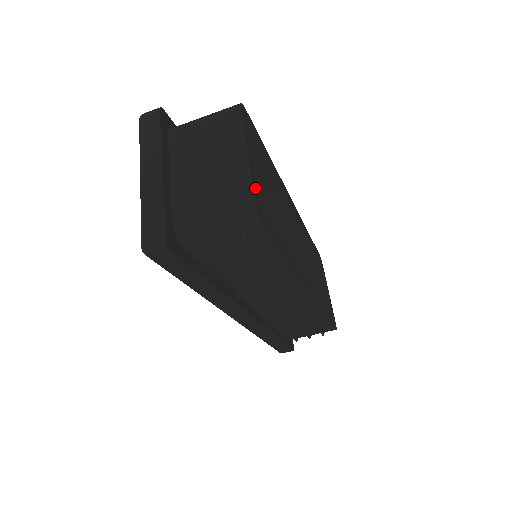
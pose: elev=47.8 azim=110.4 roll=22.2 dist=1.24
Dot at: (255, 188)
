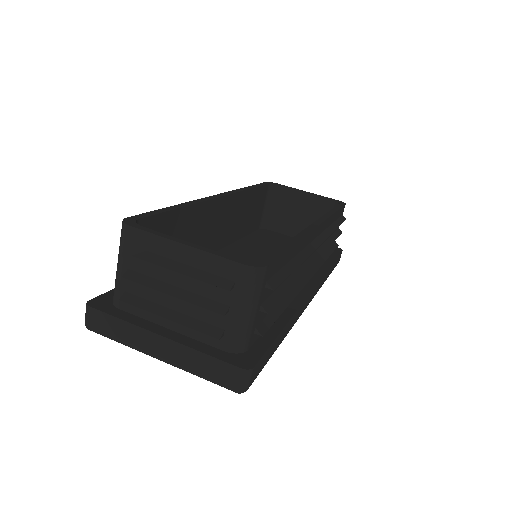
Dot at: (229, 257)
